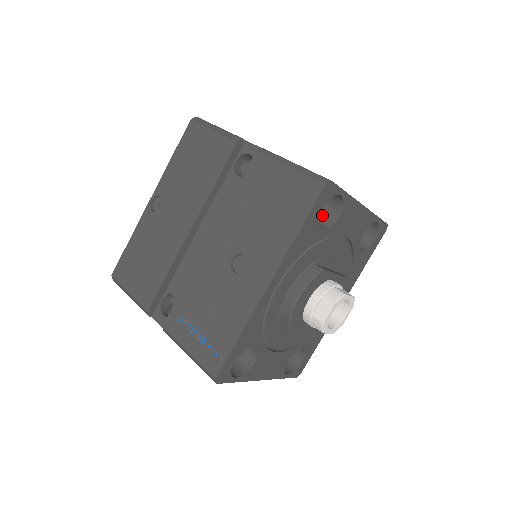
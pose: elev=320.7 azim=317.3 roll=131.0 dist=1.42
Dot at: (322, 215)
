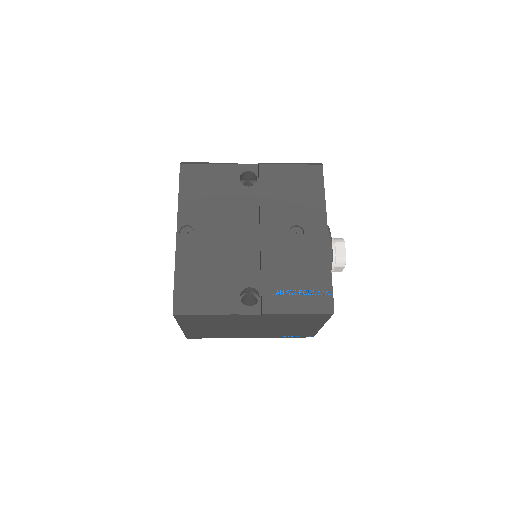
Dot at: occluded
